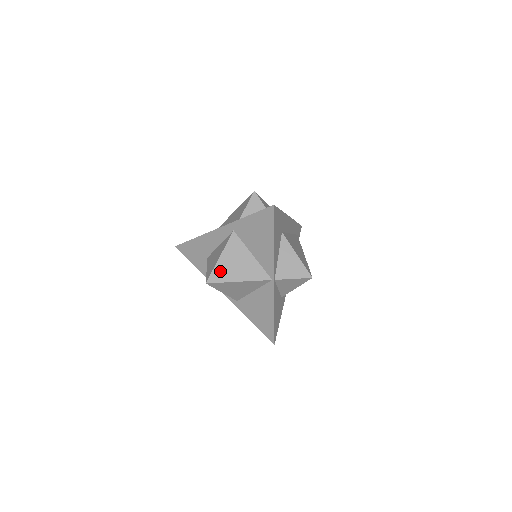
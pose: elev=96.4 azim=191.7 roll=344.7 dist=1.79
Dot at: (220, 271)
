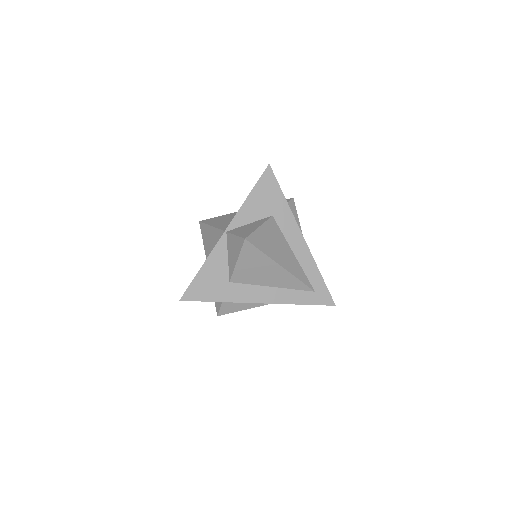
Dot at: (214, 219)
